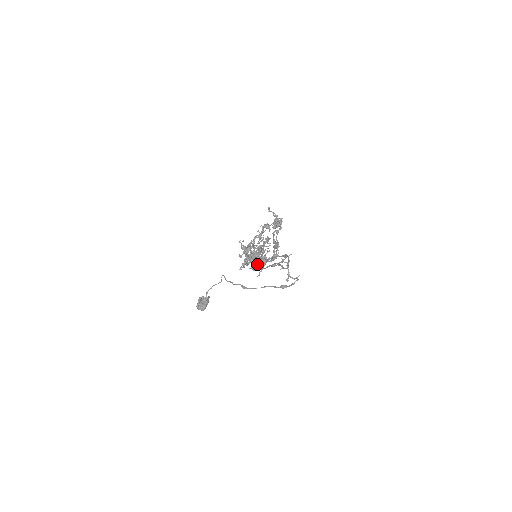
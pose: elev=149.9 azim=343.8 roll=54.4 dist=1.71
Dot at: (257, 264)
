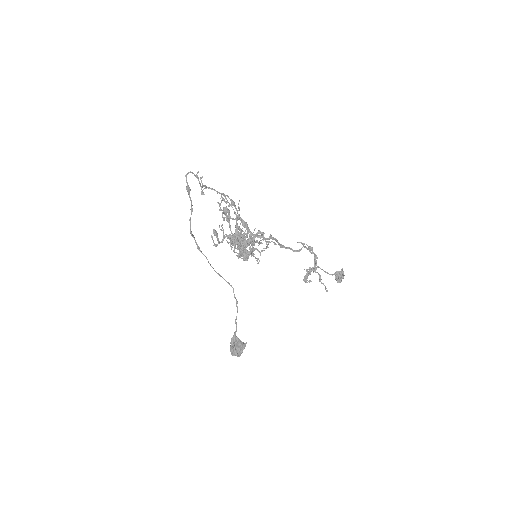
Dot at: (238, 245)
